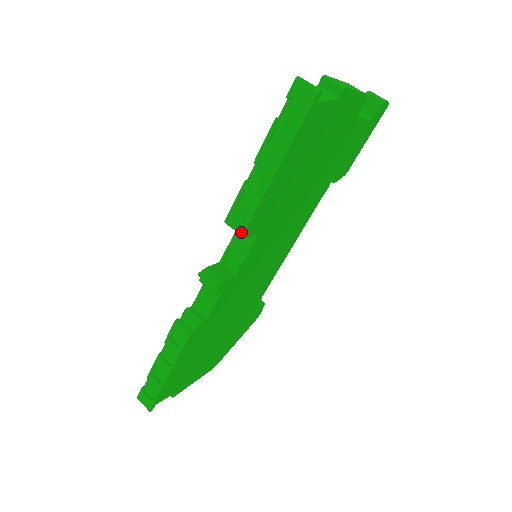
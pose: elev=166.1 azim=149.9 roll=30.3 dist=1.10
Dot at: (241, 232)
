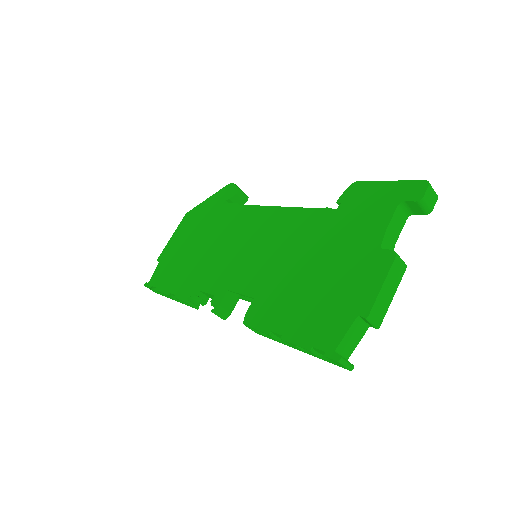
Dot at: occluded
